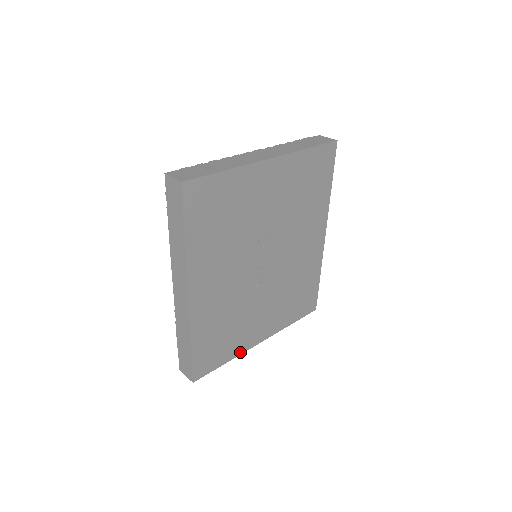
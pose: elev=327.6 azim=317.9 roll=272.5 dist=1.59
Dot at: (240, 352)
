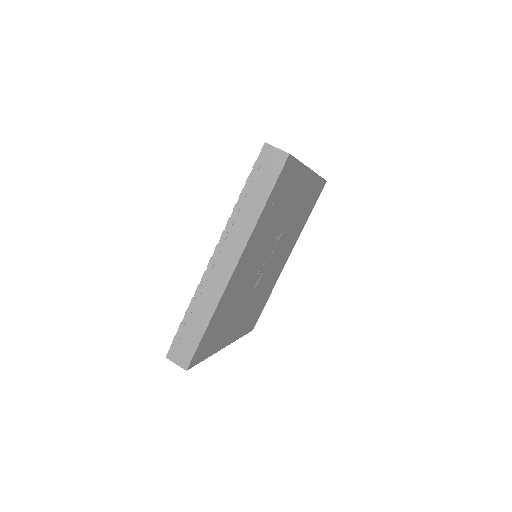
Dot at: (215, 351)
